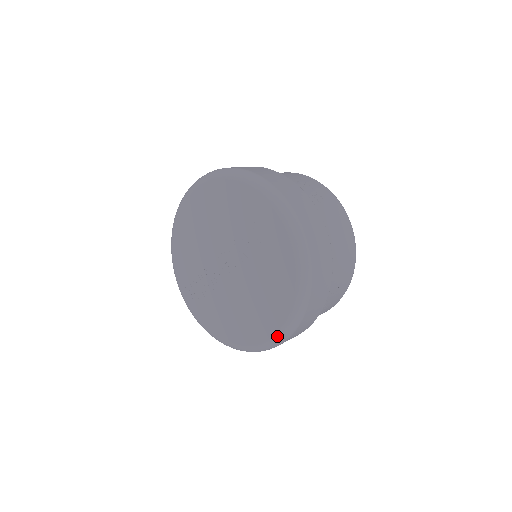
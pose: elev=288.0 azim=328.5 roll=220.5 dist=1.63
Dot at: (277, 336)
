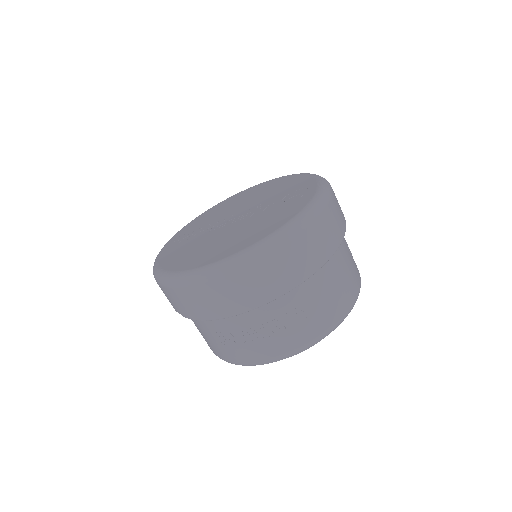
Dot at: (221, 262)
